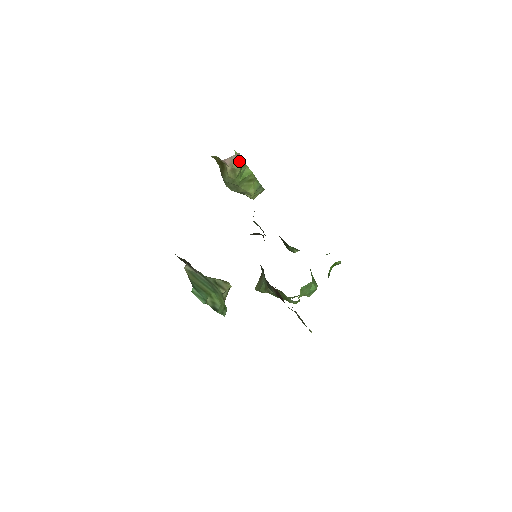
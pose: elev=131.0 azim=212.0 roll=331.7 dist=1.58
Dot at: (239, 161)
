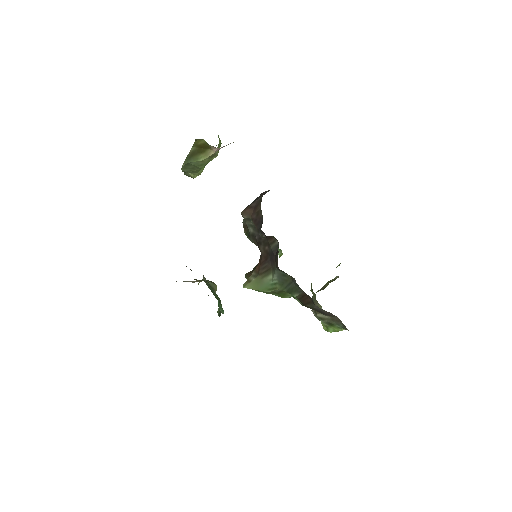
Dot at: (219, 146)
